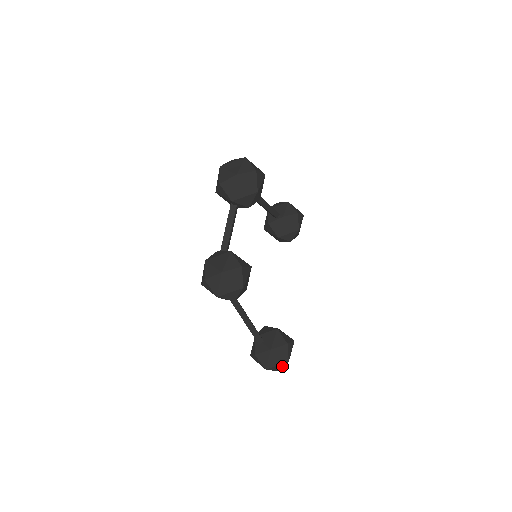
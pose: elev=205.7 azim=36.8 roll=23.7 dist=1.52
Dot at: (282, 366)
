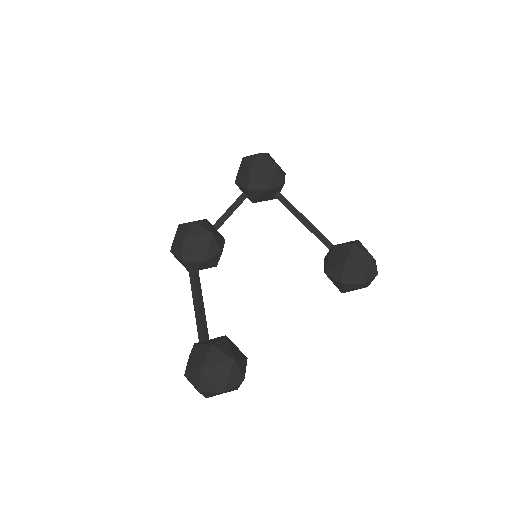
Dot at: (198, 378)
